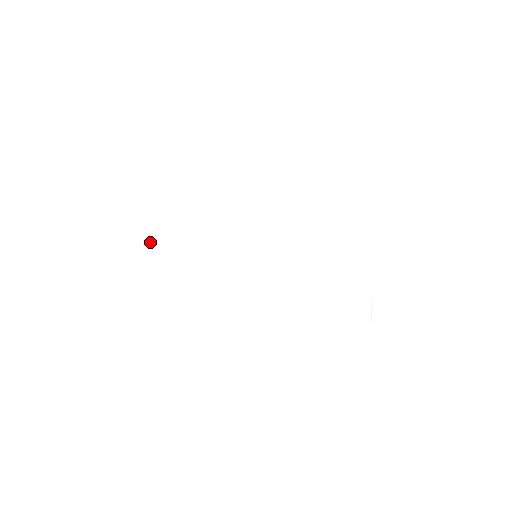
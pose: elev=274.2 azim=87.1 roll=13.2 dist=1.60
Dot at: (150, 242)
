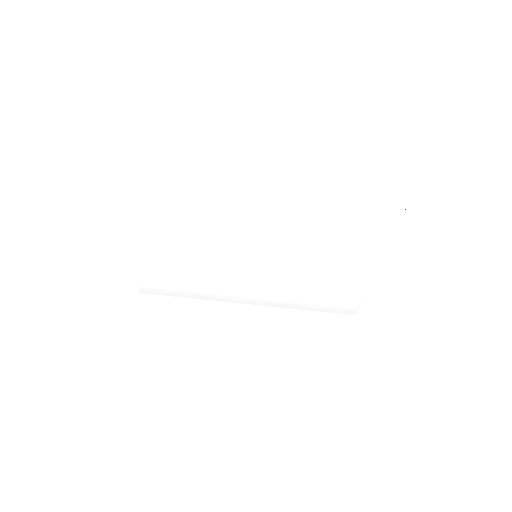
Dot at: (142, 229)
